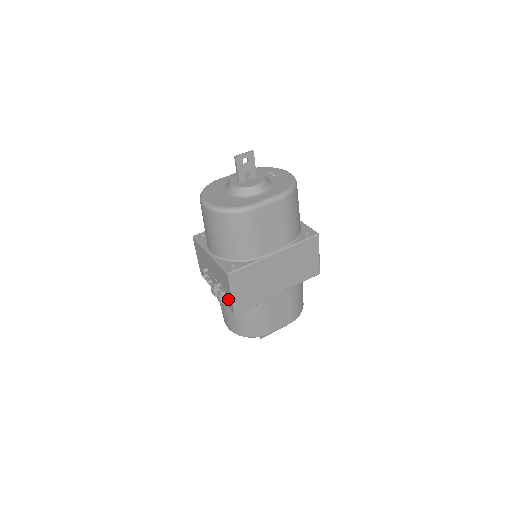
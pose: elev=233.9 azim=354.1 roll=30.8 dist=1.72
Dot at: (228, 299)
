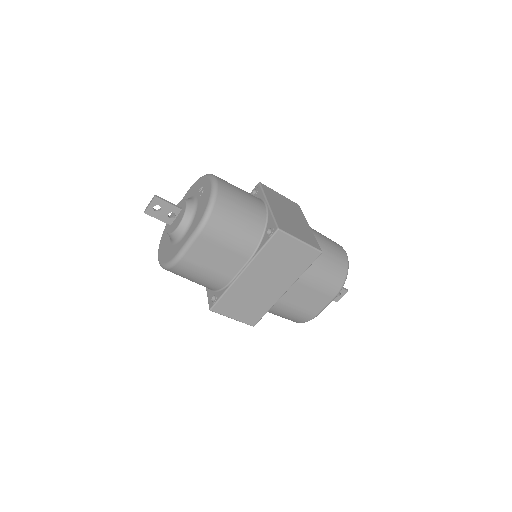
Dot at: occluded
